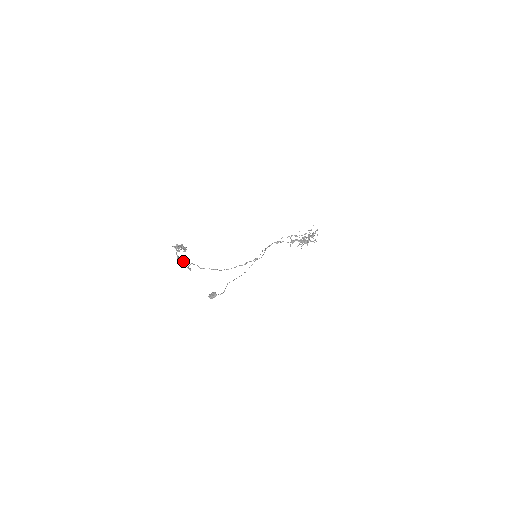
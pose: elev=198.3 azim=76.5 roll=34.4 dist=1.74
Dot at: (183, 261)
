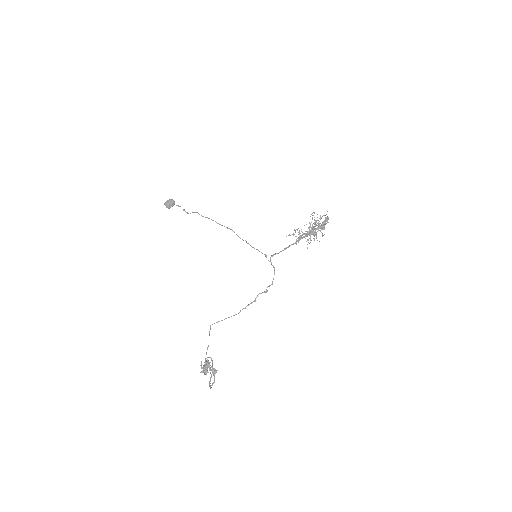
Dot at: (211, 376)
